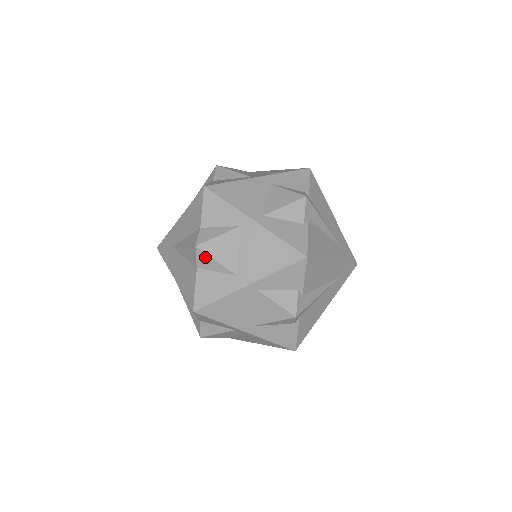
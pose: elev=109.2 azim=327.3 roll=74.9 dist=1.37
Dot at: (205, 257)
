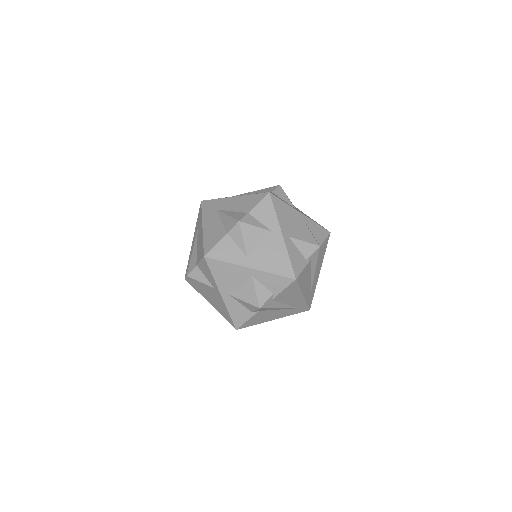
Dot at: (239, 232)
